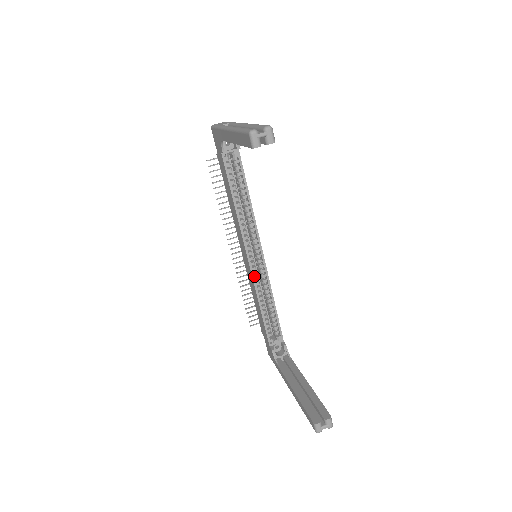
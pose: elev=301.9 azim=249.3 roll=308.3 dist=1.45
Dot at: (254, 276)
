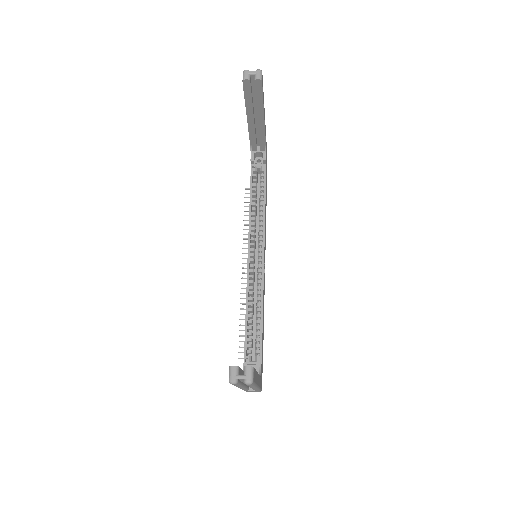
Dot at: (250, 281)
